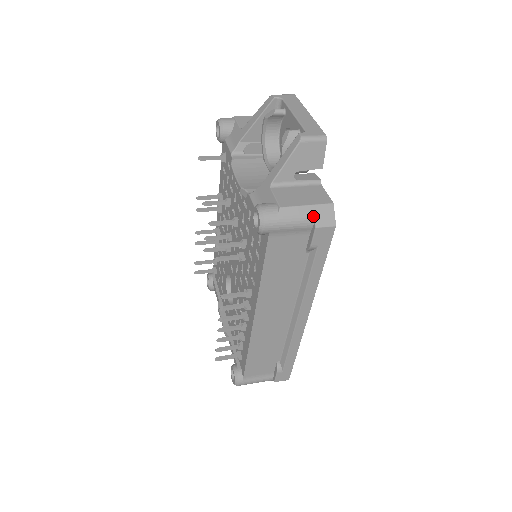
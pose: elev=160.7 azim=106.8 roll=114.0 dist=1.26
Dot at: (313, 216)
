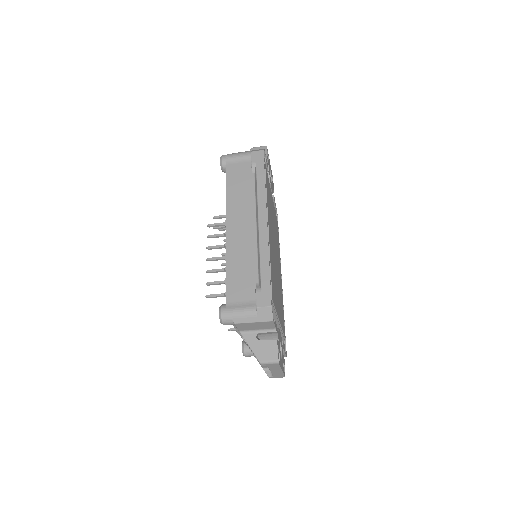
Dot at: occluded
